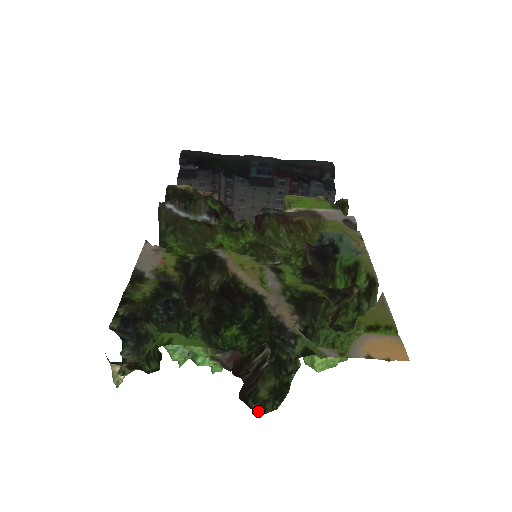
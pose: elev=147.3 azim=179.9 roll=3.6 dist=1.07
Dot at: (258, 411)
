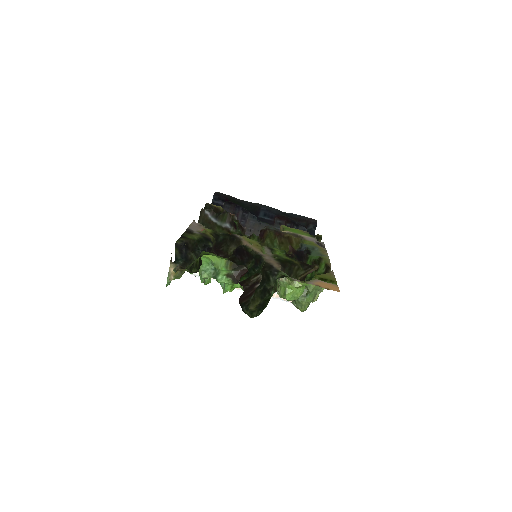
Dot at: (248, 315)
